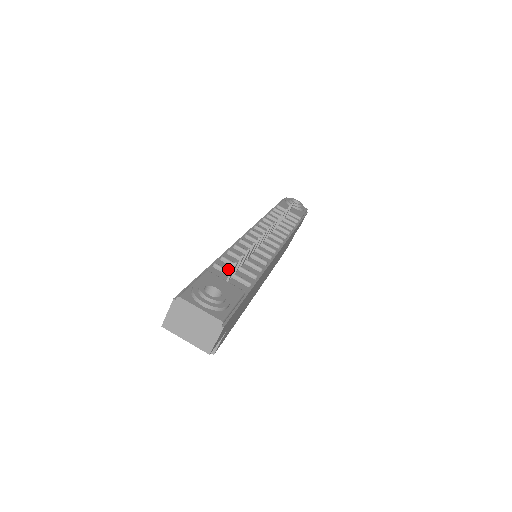
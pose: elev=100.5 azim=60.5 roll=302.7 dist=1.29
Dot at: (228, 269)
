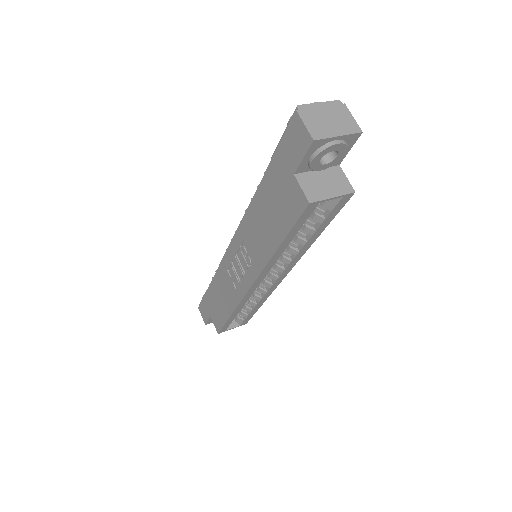
Dot at: occluded
